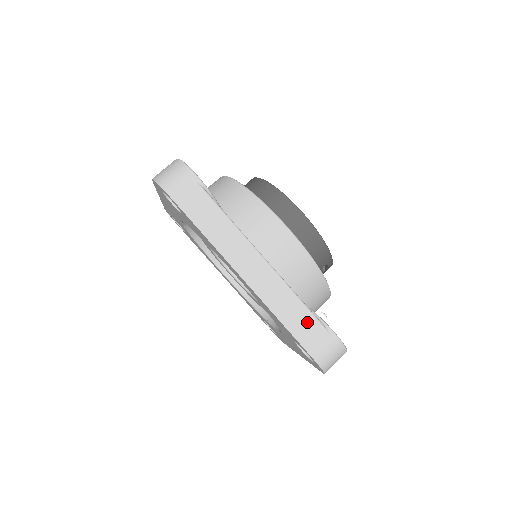
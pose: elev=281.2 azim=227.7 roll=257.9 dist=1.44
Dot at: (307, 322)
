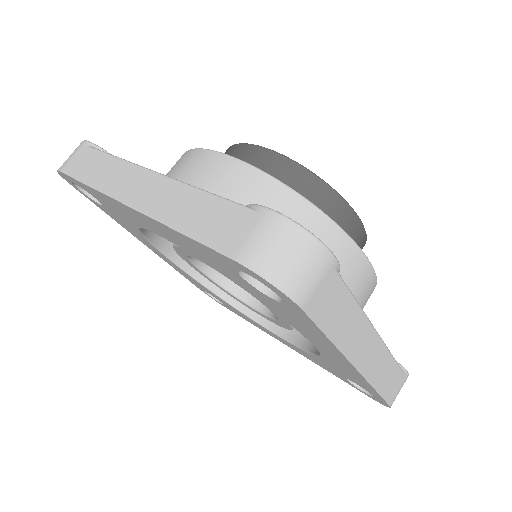
Dot at: (394, 377)
